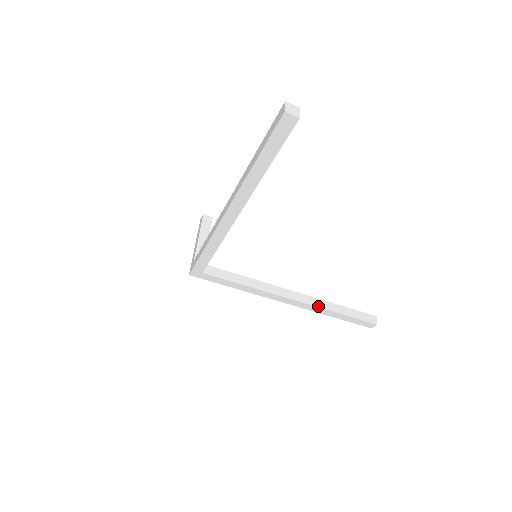
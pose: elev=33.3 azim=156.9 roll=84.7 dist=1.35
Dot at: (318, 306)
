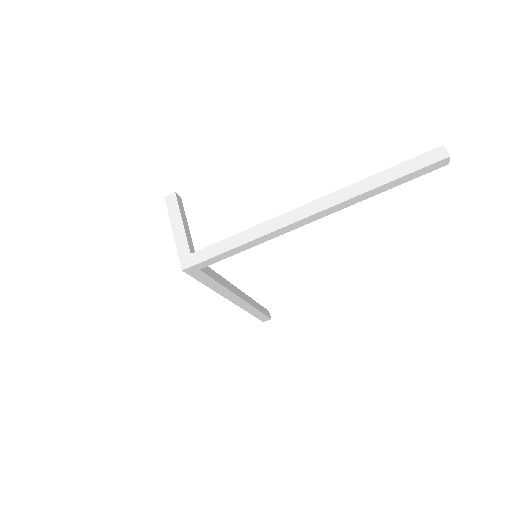
Dot at: (251, 304)
